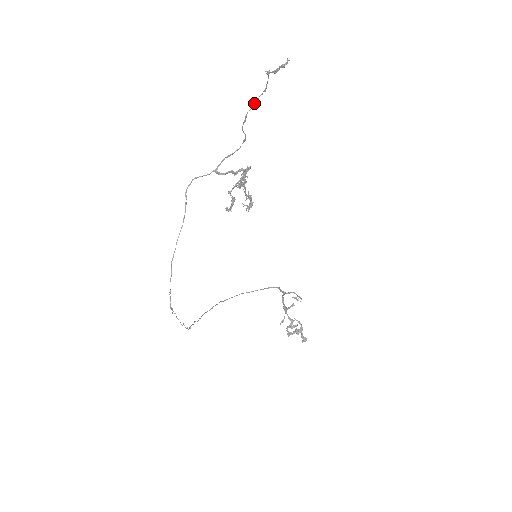
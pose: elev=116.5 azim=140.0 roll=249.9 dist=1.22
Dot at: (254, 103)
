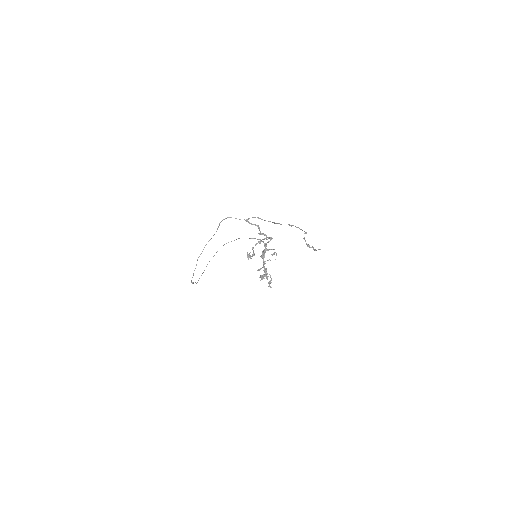
Dot at: (289, 225)
